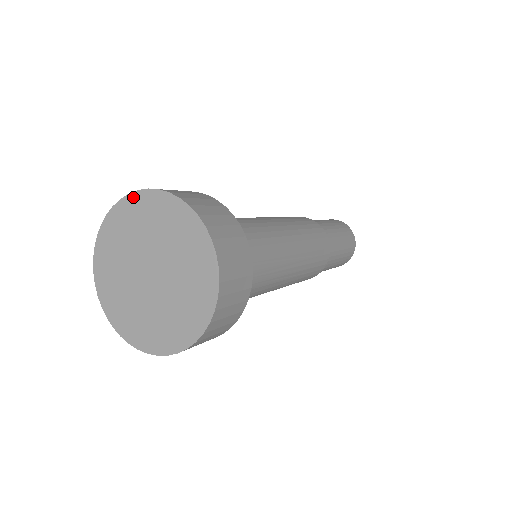
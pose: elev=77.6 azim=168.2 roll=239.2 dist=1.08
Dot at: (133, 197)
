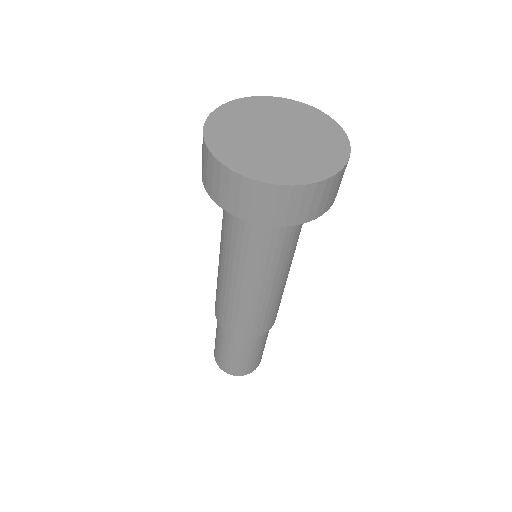
Dot at: (228, 105)
